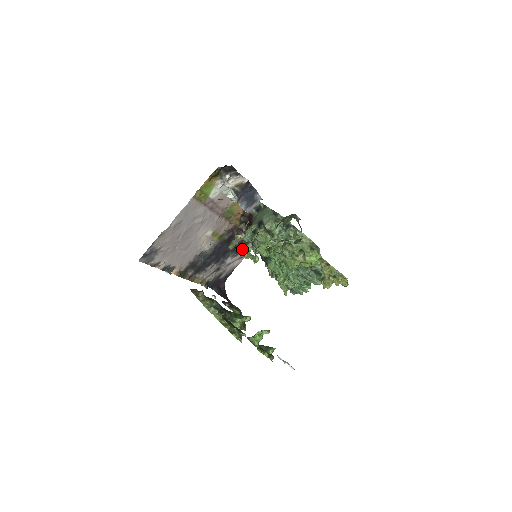
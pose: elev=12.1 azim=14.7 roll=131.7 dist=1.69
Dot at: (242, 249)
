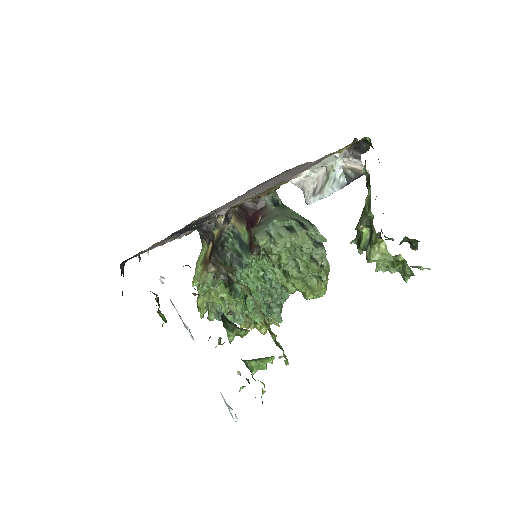
Dot at: (381, 248)
